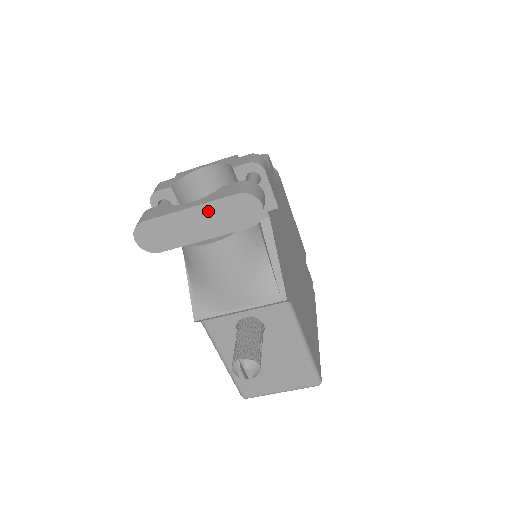
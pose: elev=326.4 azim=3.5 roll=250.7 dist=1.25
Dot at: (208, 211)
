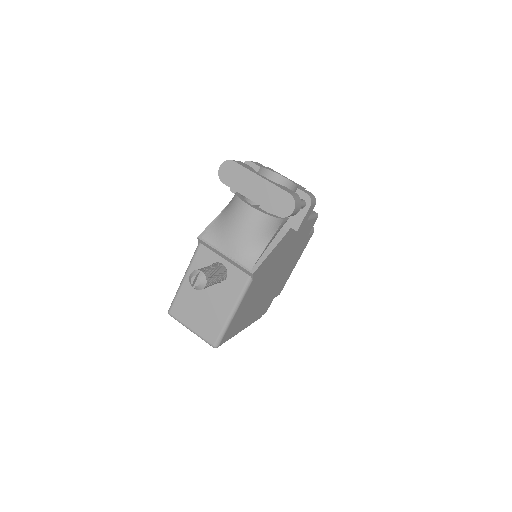
Dot at: (268, 187)
